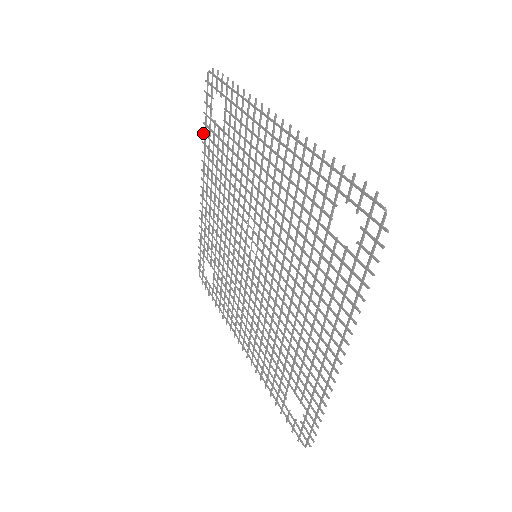
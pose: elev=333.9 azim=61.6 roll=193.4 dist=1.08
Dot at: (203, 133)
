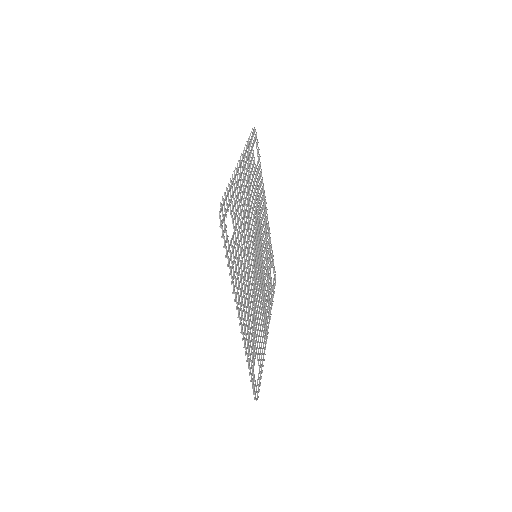
Dot at: (261, 171)
